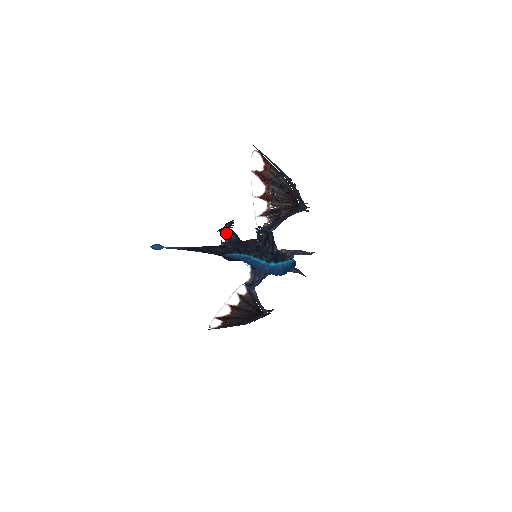
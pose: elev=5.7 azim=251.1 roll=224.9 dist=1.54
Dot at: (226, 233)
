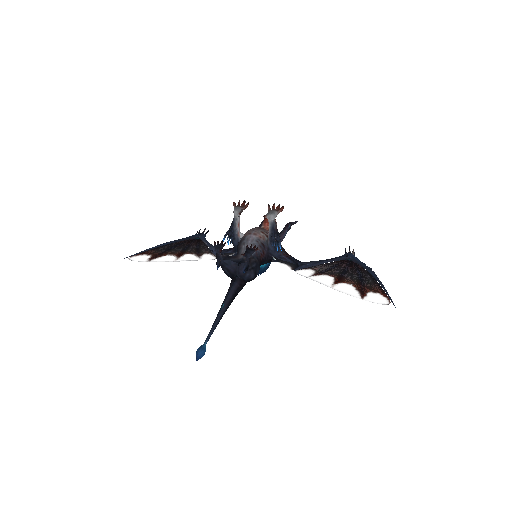
Dot at: (252, 272)
